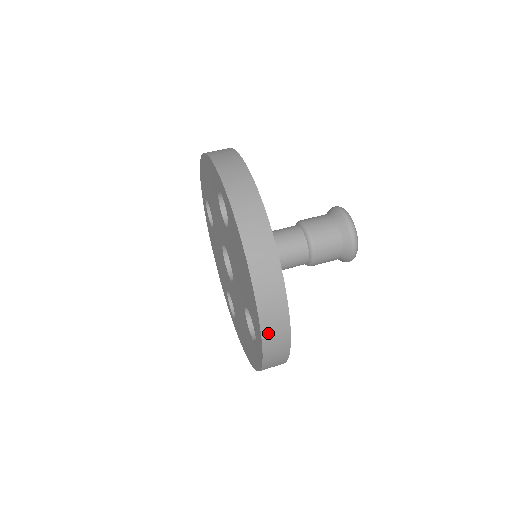
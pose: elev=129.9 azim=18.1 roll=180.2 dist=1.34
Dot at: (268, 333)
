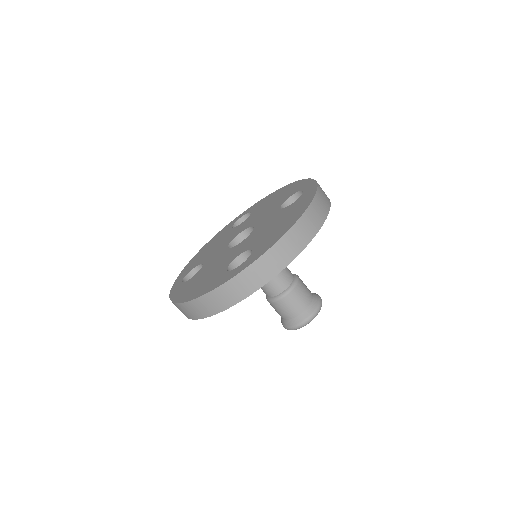
Dot at: (268, 258)
